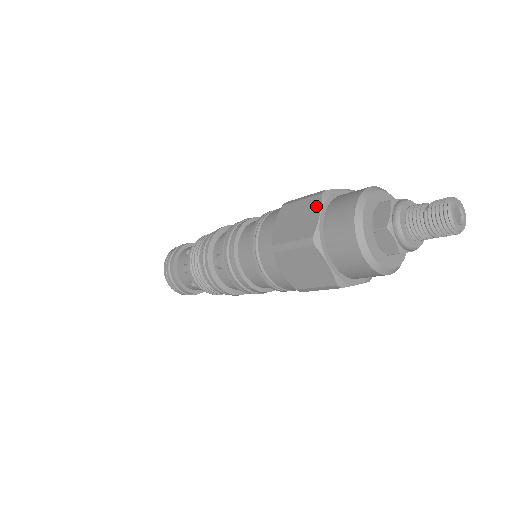
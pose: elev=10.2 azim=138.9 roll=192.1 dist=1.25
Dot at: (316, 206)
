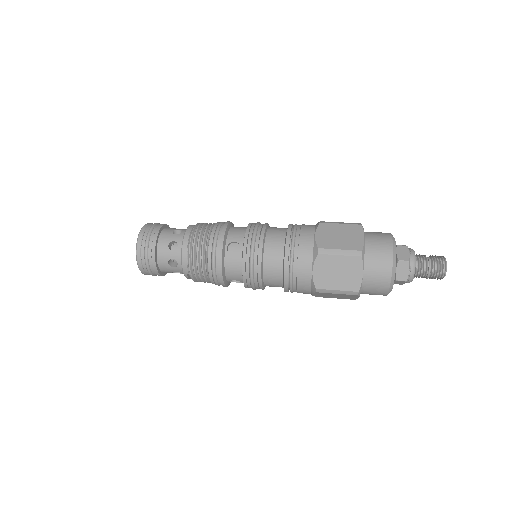
Dot at: (359, 231)
